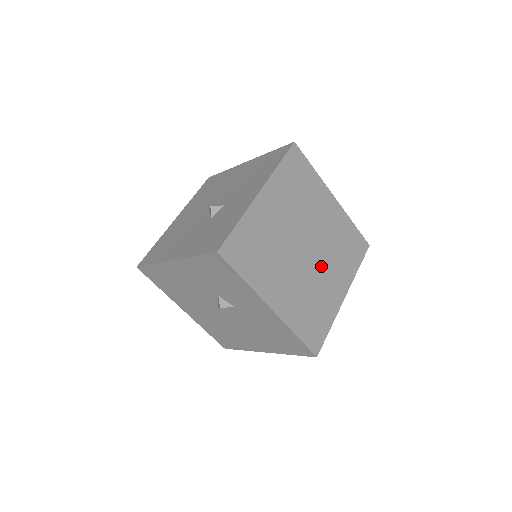
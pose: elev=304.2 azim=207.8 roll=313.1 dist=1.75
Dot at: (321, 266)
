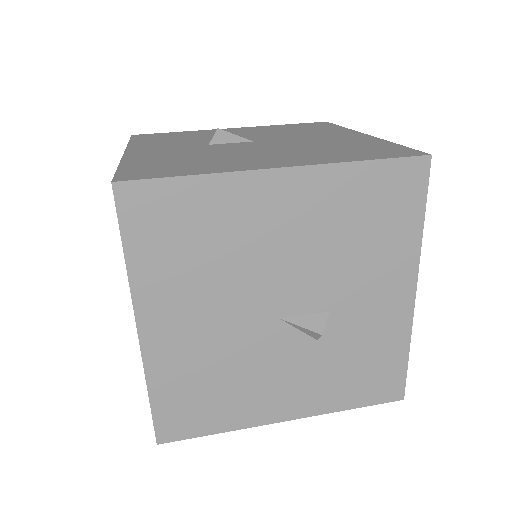
Dot at: occluded
